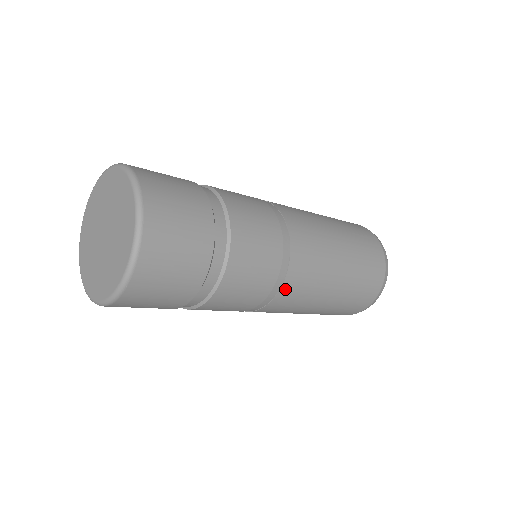
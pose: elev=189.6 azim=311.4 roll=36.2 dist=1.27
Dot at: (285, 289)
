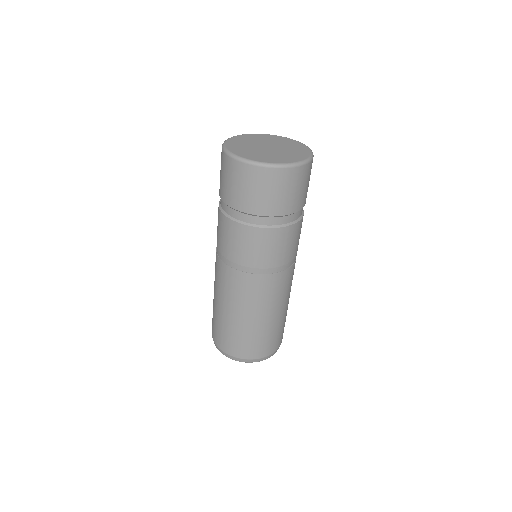
Dot at: occluded
